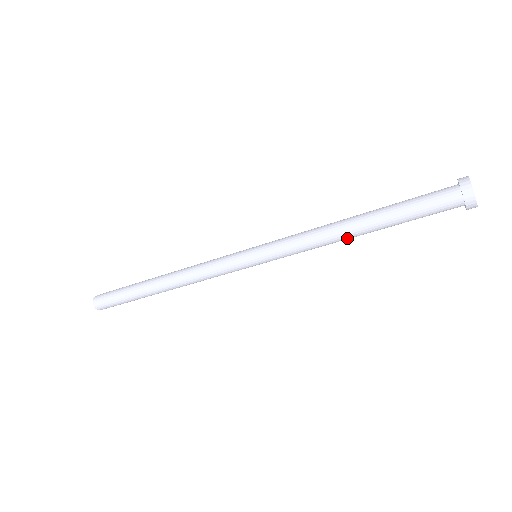
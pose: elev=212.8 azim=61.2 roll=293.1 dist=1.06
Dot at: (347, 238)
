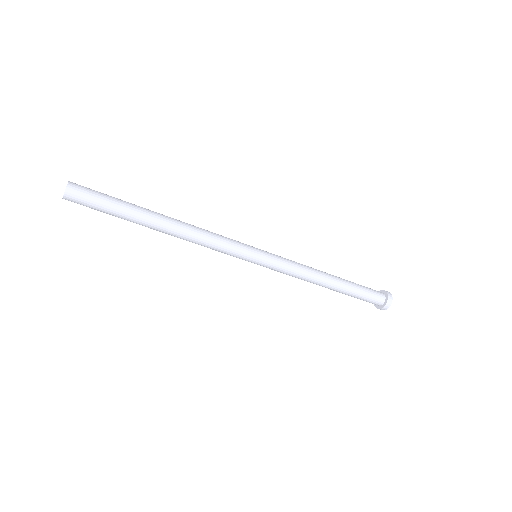
Dot at: (321, 284)
